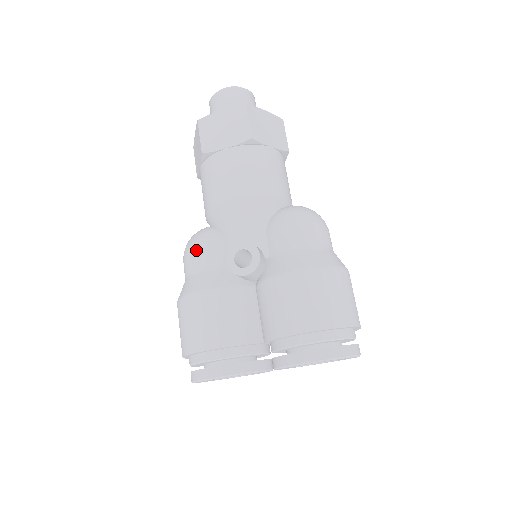
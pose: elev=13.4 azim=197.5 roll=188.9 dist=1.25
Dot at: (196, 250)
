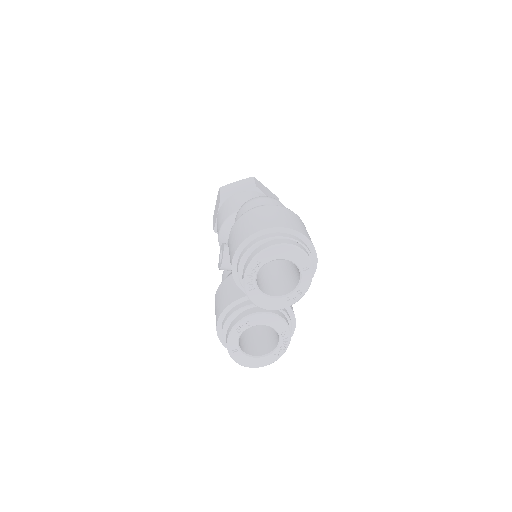
Dot at: occluded
